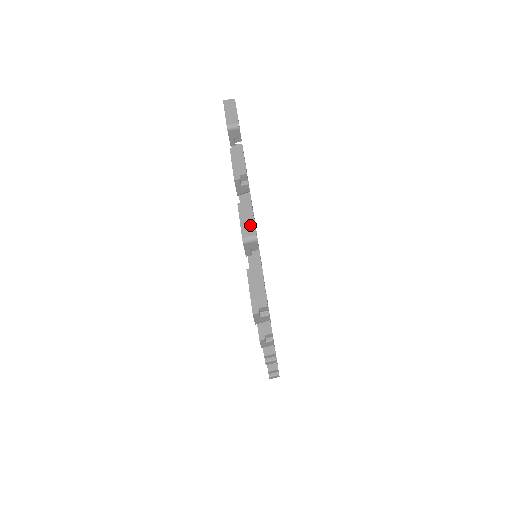
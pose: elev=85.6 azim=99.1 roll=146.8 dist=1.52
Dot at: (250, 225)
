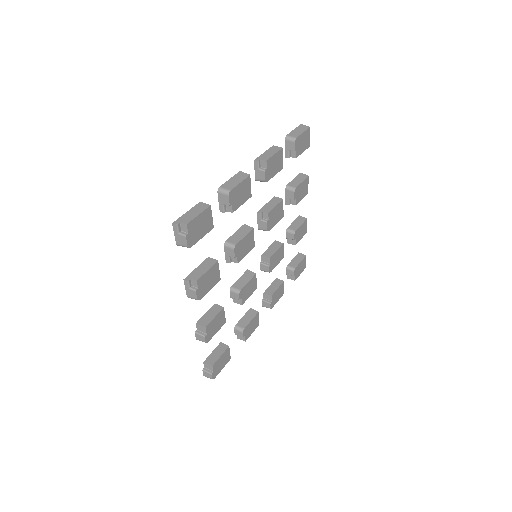
Dot at: (233, 184)
